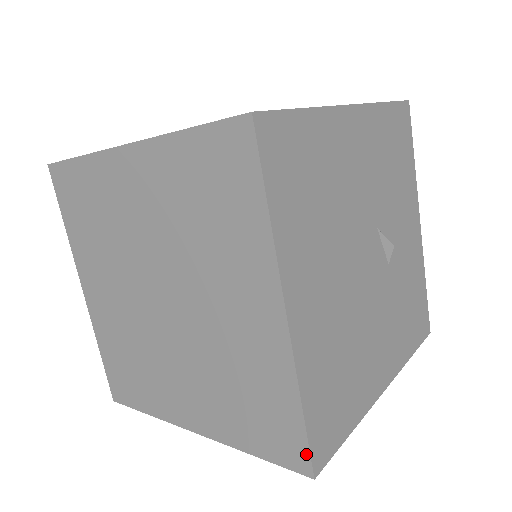
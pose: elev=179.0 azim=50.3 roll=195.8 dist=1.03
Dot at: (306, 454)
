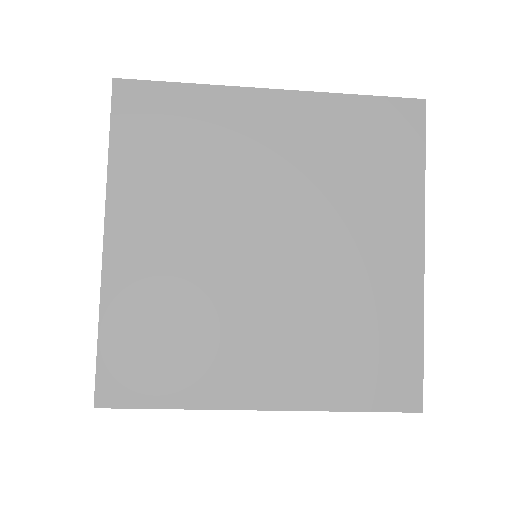
Dot at: (419, 387)
